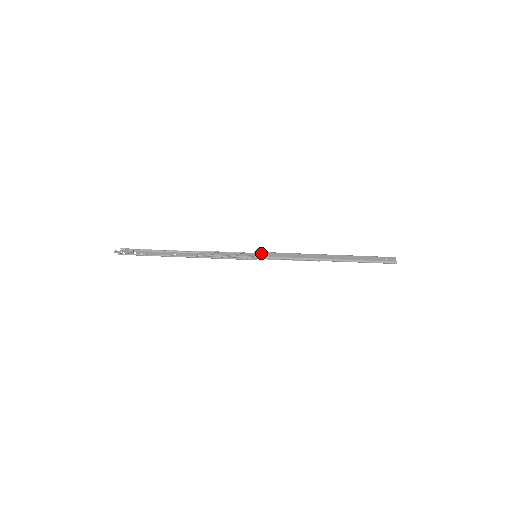
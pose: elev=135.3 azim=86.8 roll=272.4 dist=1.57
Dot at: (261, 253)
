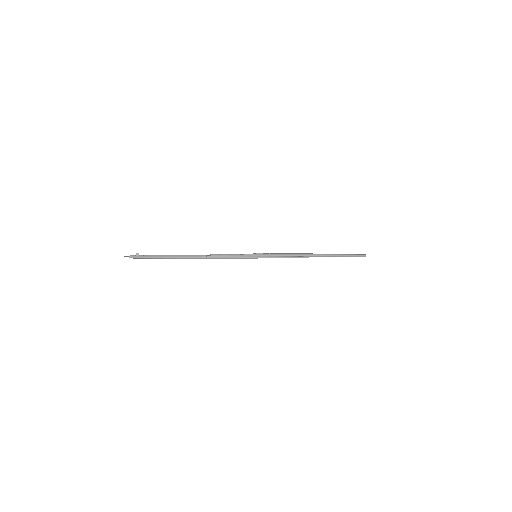
Dot at: (260, 253)
